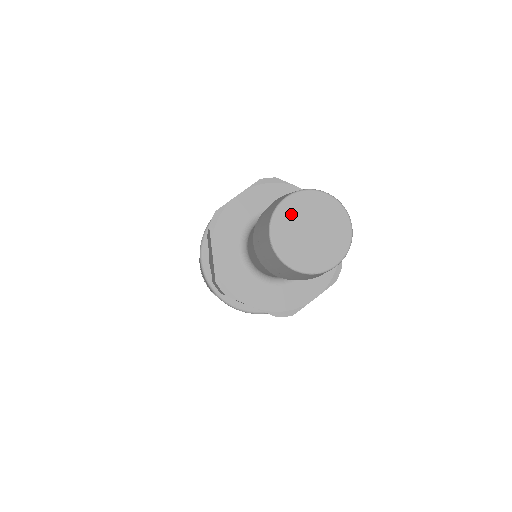
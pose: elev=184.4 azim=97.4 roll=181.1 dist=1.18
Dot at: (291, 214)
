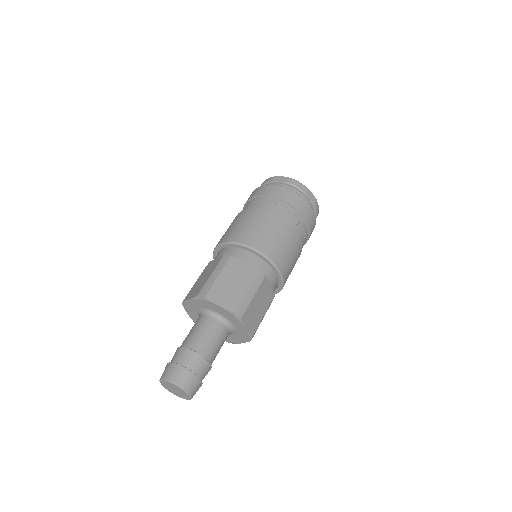
Dot at: (165, 384)
